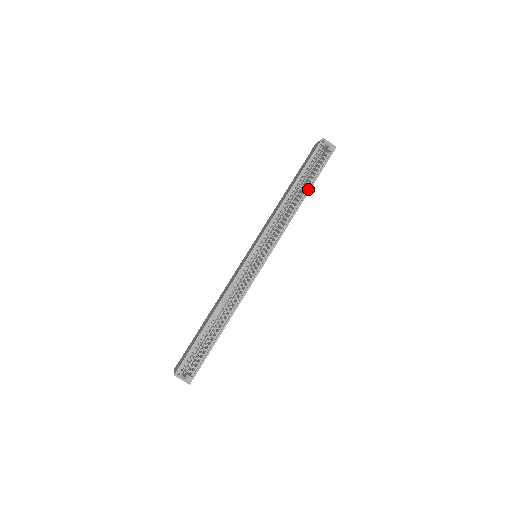
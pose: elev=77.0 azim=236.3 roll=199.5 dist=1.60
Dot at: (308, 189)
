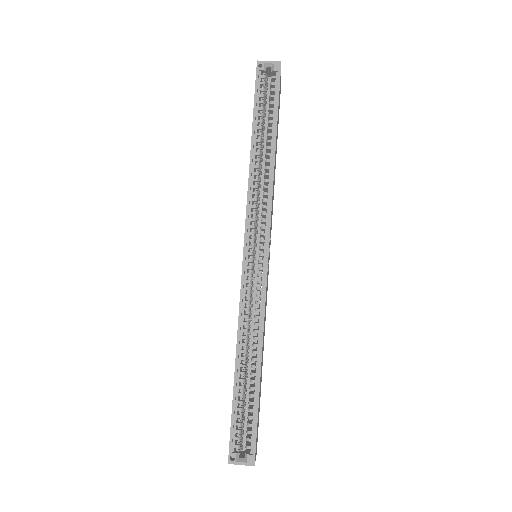
Dot at: (273, 135)
